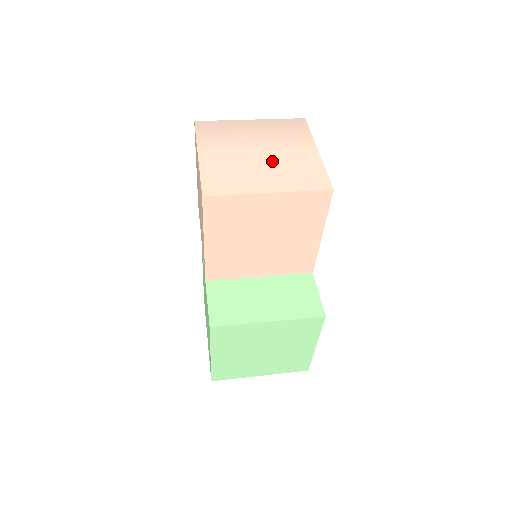
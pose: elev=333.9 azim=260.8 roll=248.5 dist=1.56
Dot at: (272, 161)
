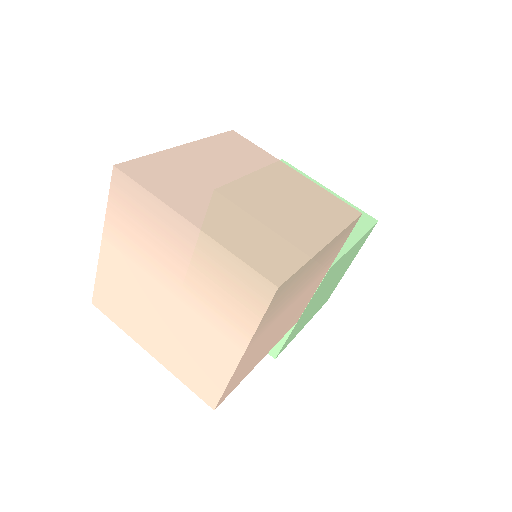
Dot at: (174, 322)
